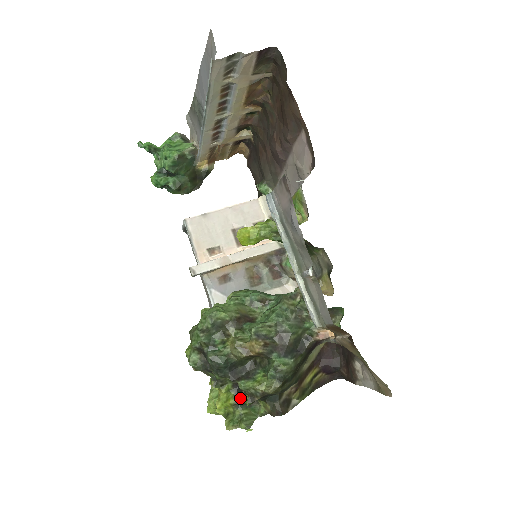
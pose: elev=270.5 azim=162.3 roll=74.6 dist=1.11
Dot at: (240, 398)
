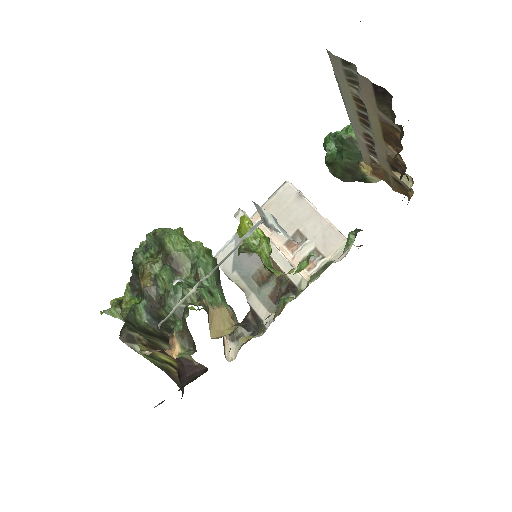
Dot at: occluded
